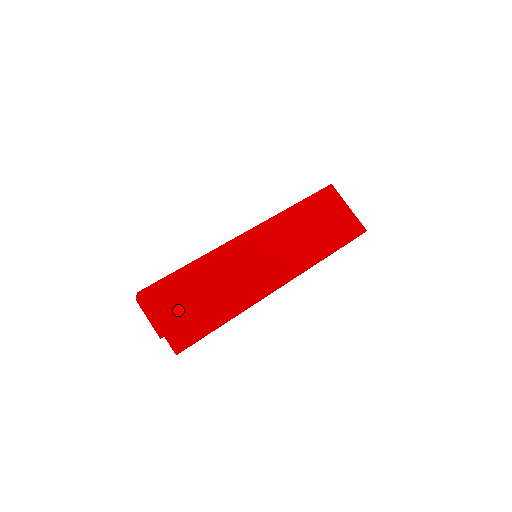
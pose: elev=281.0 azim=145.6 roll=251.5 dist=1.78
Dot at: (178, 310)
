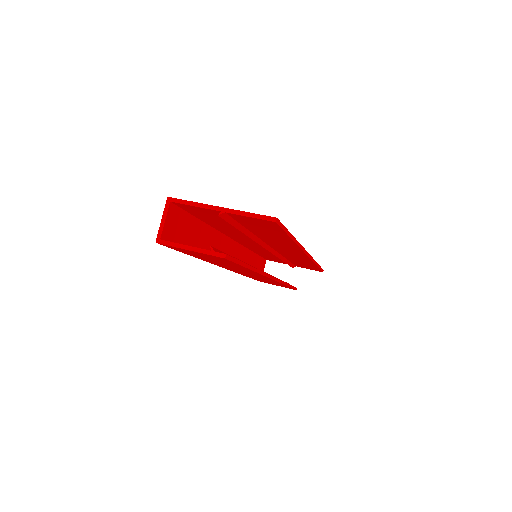
Dot at: occluded
